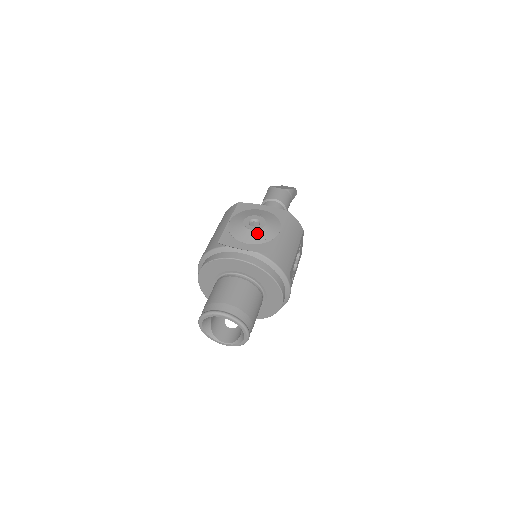
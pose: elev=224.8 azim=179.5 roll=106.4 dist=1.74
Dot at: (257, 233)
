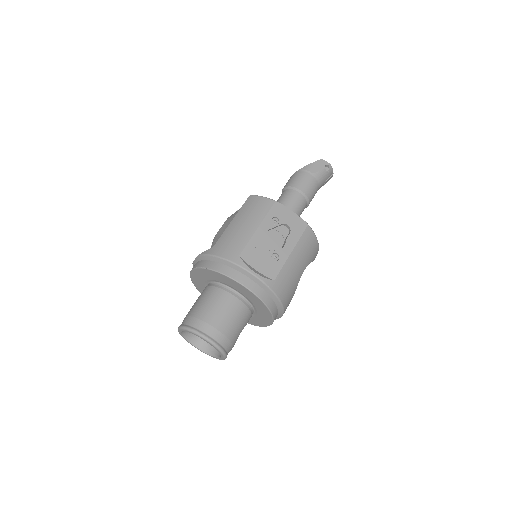
Dot at: (216, 236)
